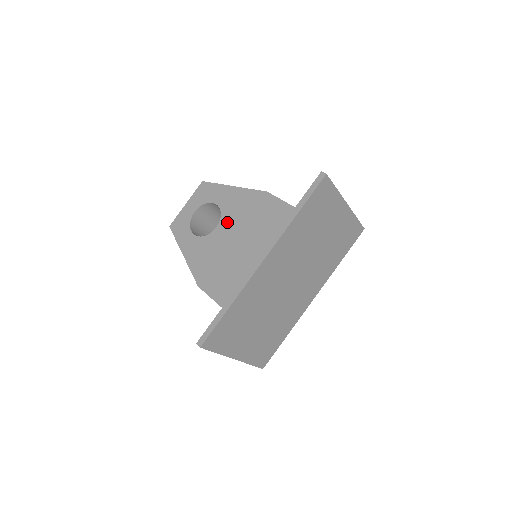
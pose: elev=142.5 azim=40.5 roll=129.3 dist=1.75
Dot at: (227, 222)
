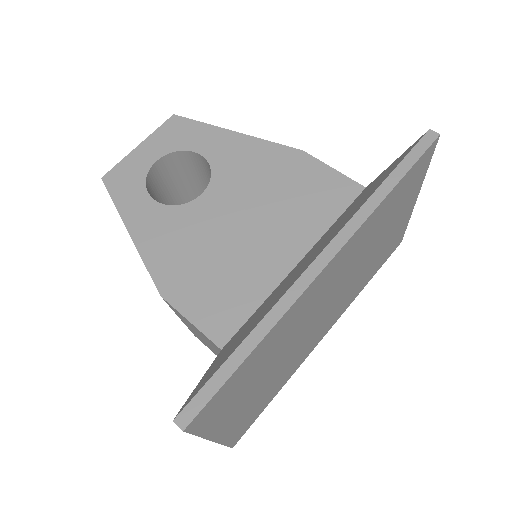
Dot at: (224, 188)
